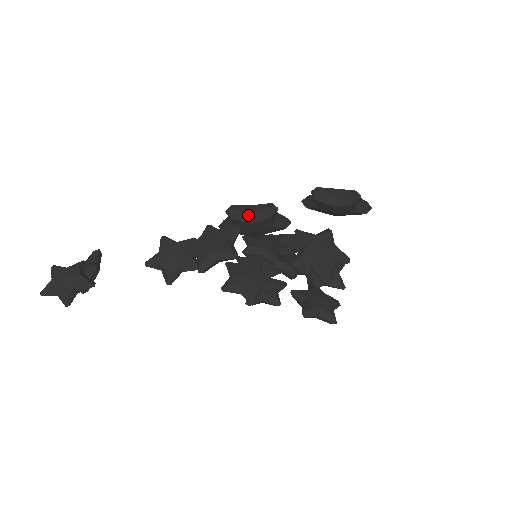
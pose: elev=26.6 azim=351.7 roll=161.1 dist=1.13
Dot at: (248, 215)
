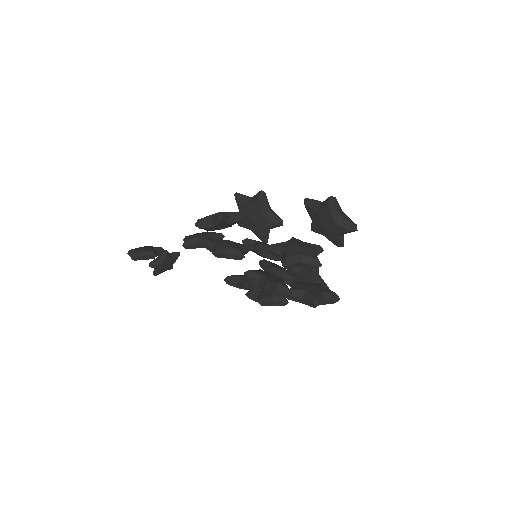
Dot at: (247, 199)
